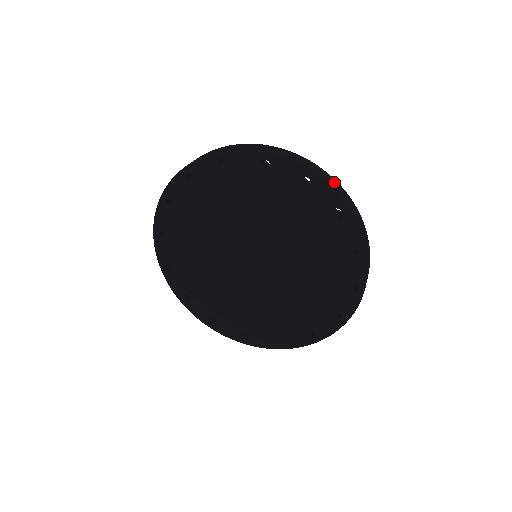
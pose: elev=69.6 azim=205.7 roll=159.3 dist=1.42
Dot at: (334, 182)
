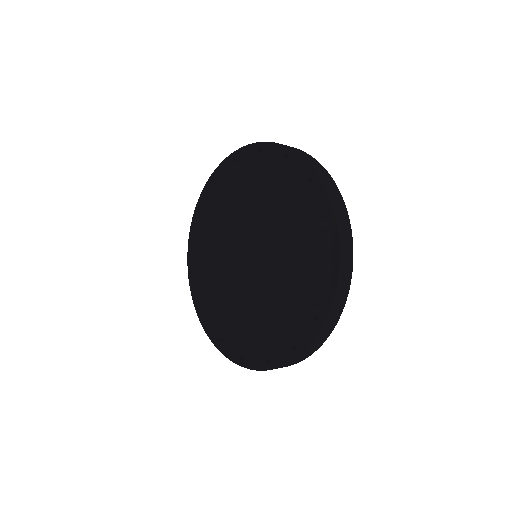
Dot at: (313, 160)
